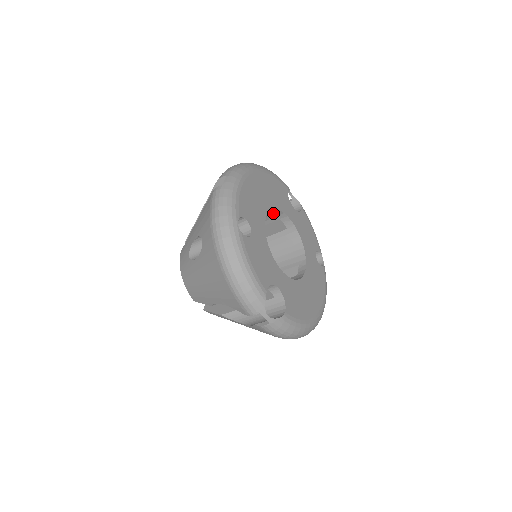
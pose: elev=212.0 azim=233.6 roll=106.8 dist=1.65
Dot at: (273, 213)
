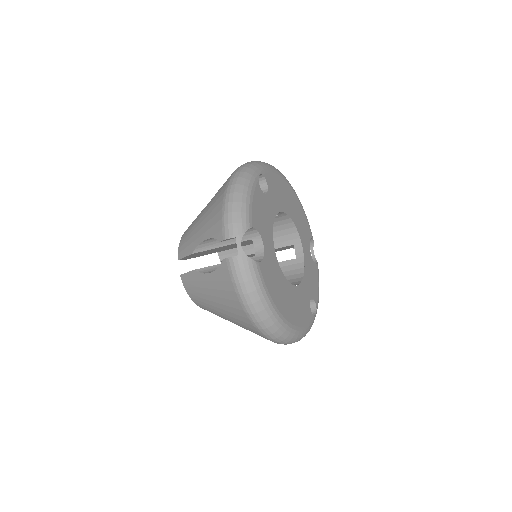
Dot at: (290, 233)
